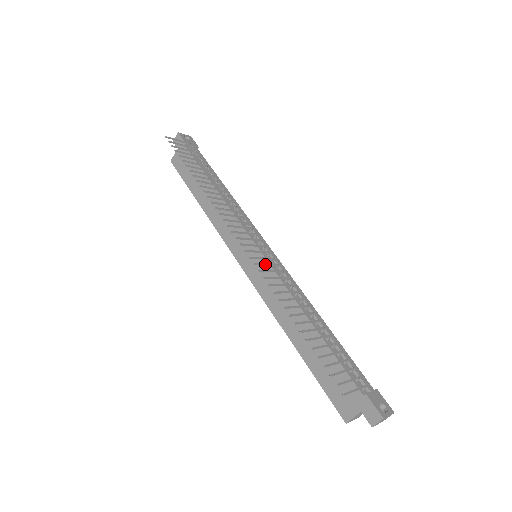
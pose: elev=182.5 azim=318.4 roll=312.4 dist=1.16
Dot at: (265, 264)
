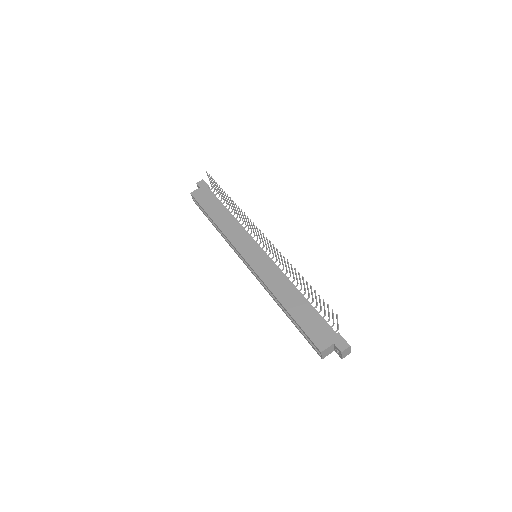
Dot at: (275, 251)
